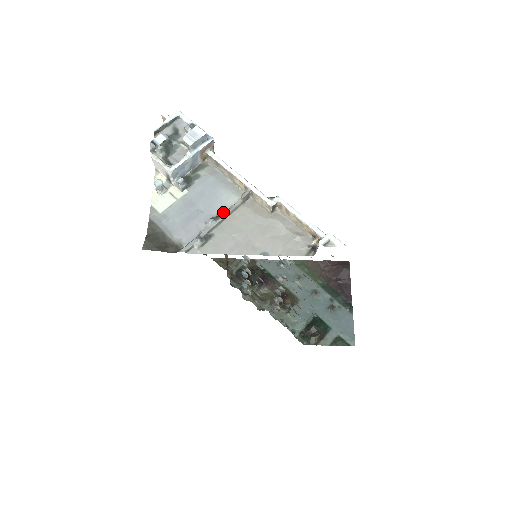
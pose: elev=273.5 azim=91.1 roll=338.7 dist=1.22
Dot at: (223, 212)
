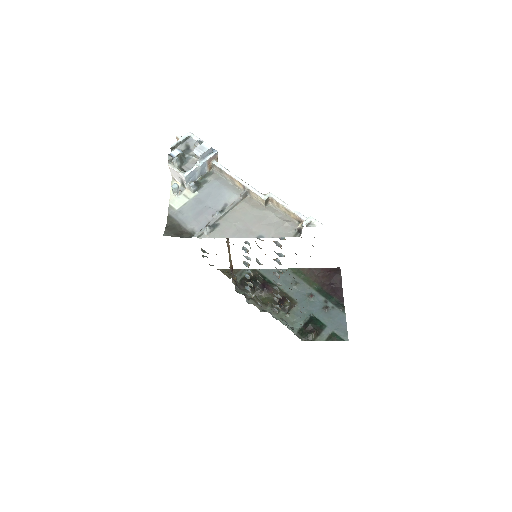
Dot at: (227, 207)
